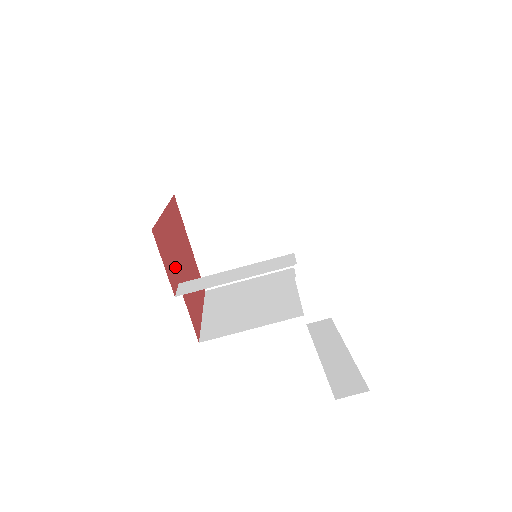
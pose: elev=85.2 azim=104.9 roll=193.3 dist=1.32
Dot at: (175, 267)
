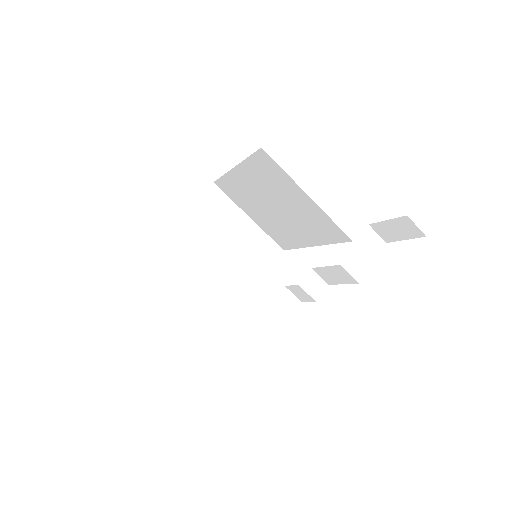
Dot at: occluded
